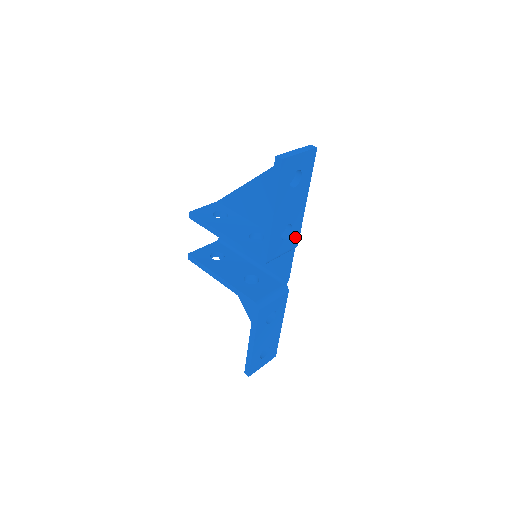
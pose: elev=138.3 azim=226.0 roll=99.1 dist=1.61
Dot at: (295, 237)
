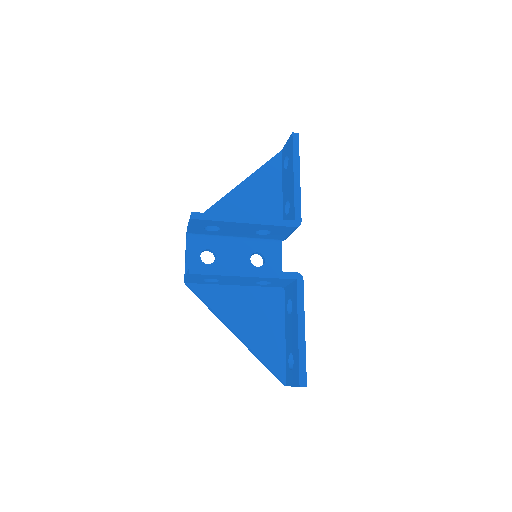
Dot at: occluded
